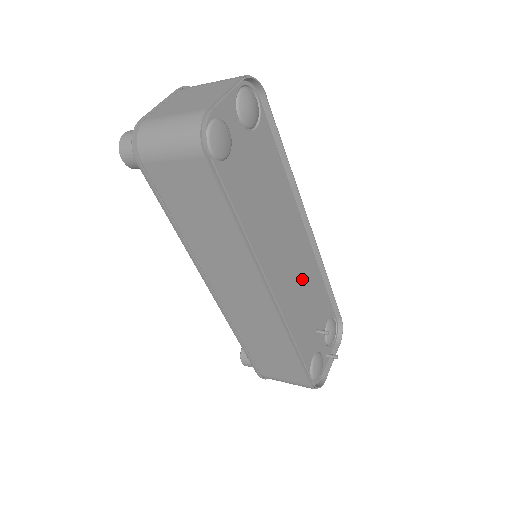
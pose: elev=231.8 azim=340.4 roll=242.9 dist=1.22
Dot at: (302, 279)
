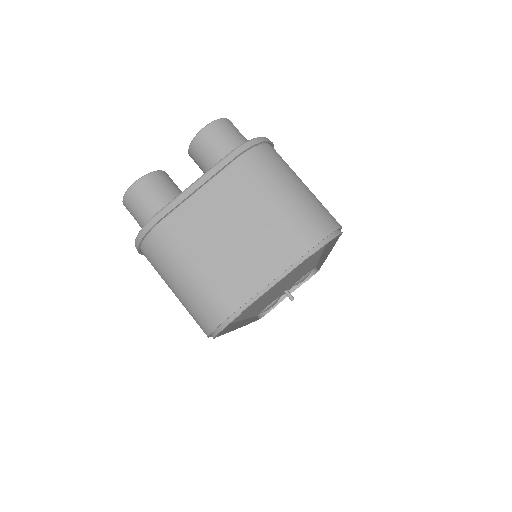
Dot at: (290, 282)
